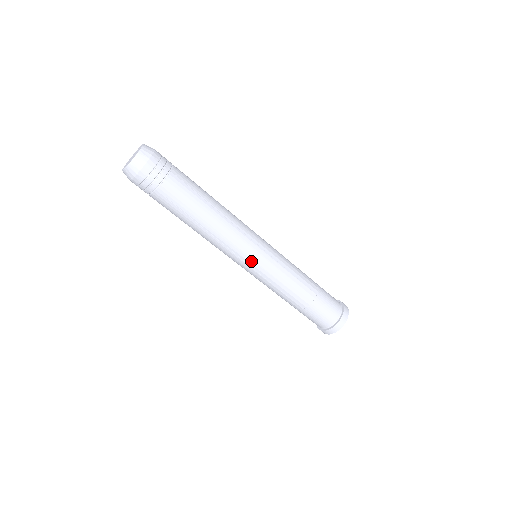
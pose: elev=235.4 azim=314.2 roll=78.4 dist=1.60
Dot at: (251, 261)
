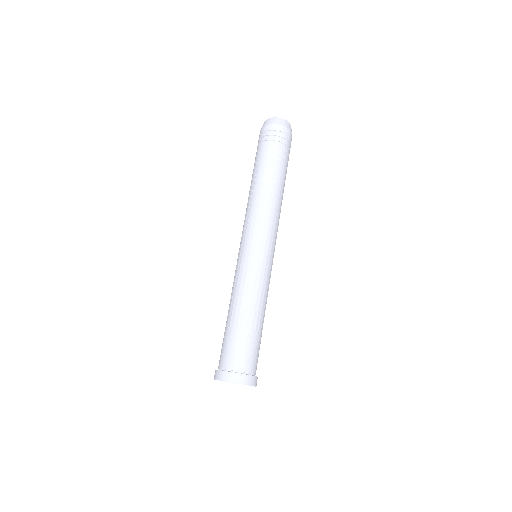
Dot at: (246, 243)
